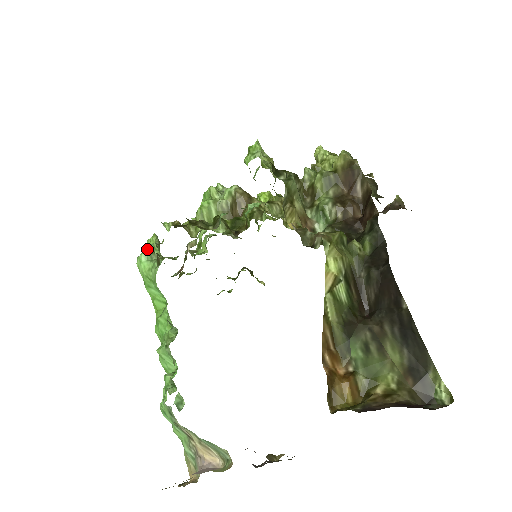
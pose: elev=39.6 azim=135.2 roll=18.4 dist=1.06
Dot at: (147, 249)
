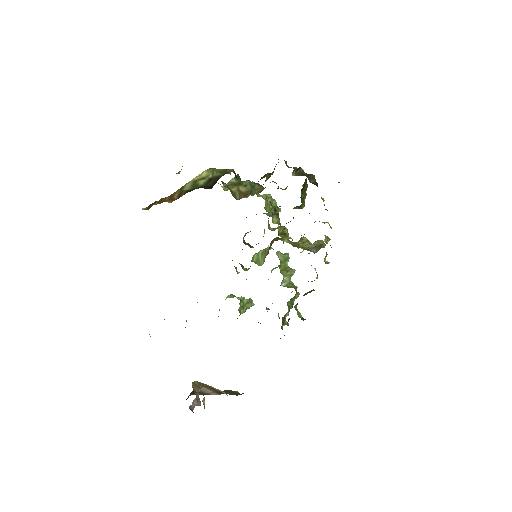
Dot at: (232, 294)
